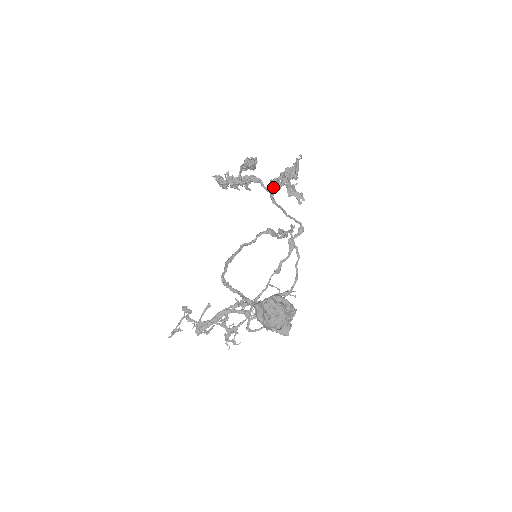
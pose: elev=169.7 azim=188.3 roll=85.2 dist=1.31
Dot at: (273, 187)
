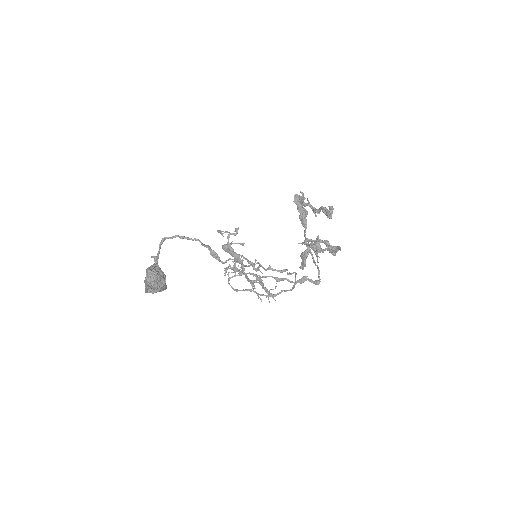
Dot at: (306, 240)
